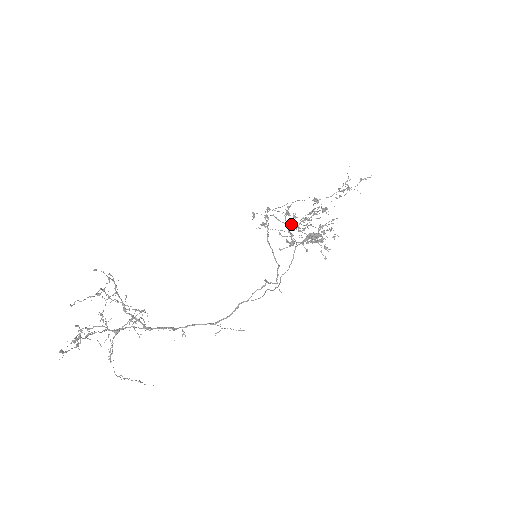
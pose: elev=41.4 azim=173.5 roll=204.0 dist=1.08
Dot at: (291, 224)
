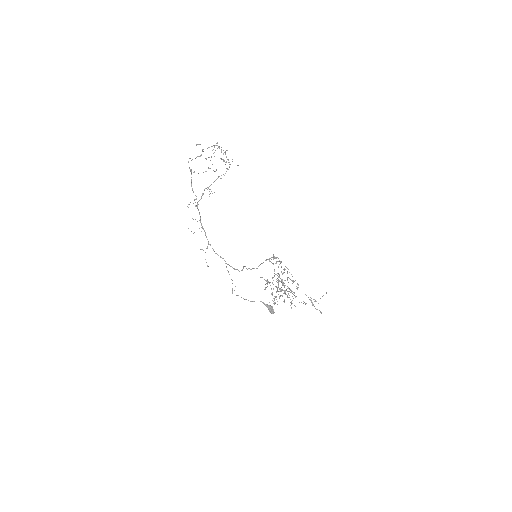
Dot at: occluded
